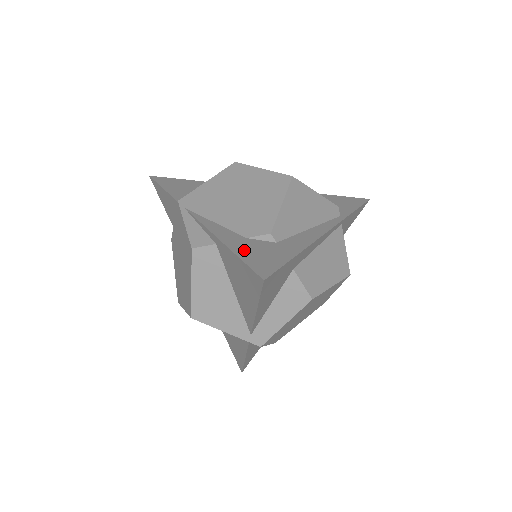
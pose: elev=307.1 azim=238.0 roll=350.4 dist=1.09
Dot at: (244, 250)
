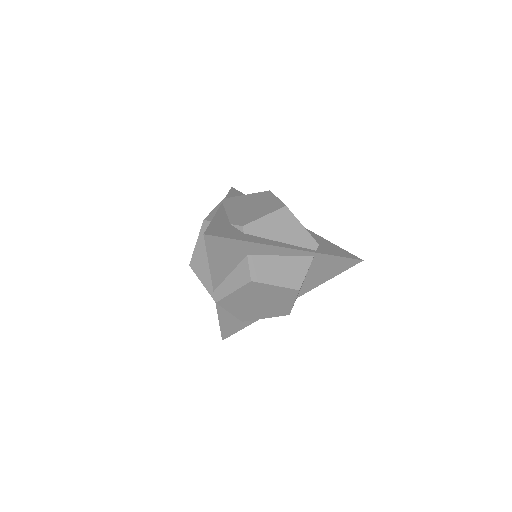
Dot at: (218, 225)
